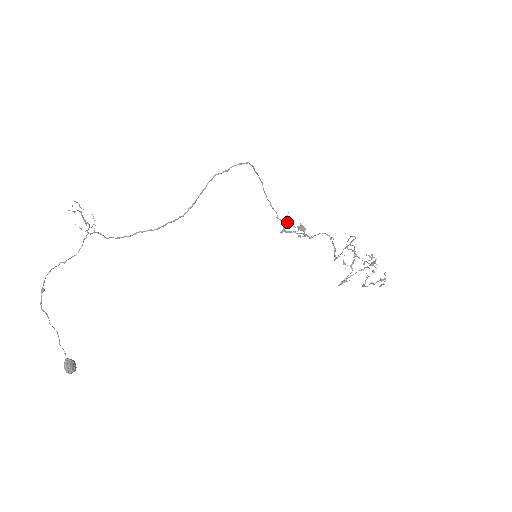
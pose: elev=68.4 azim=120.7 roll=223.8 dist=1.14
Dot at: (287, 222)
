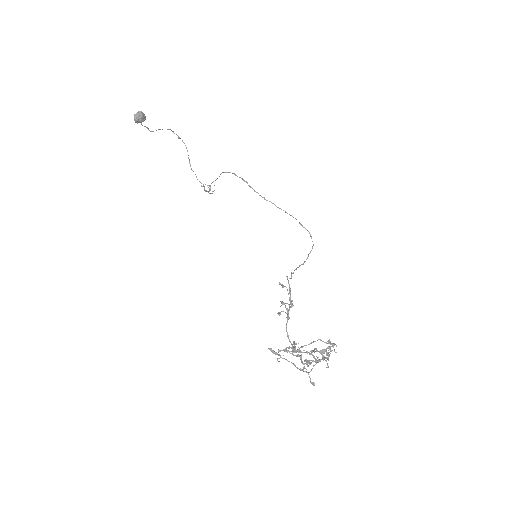
Dot at: (283, 302)
